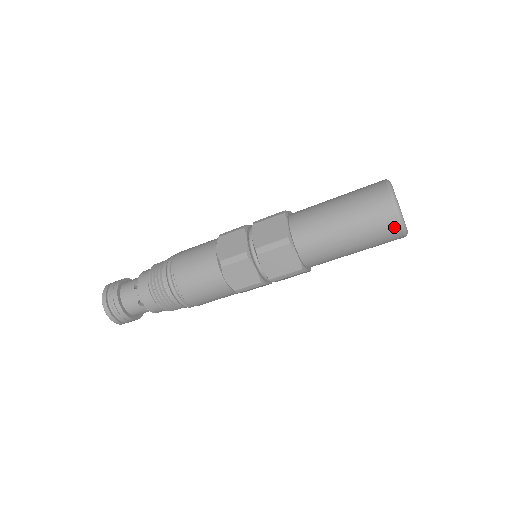
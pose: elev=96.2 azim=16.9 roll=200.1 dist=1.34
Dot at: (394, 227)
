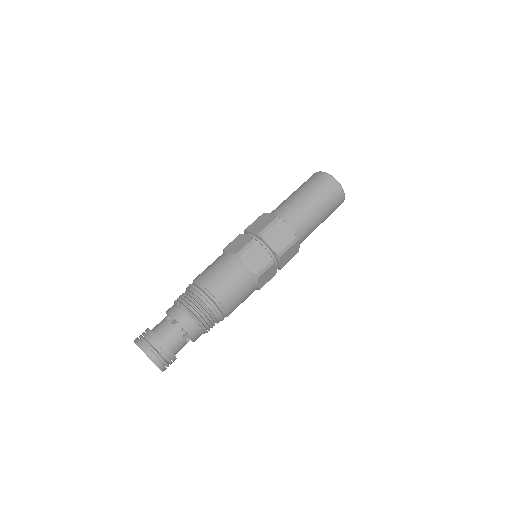
Dot at: (341, 203)
